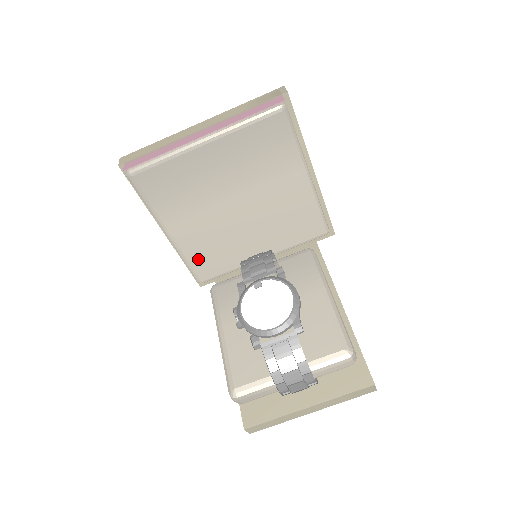
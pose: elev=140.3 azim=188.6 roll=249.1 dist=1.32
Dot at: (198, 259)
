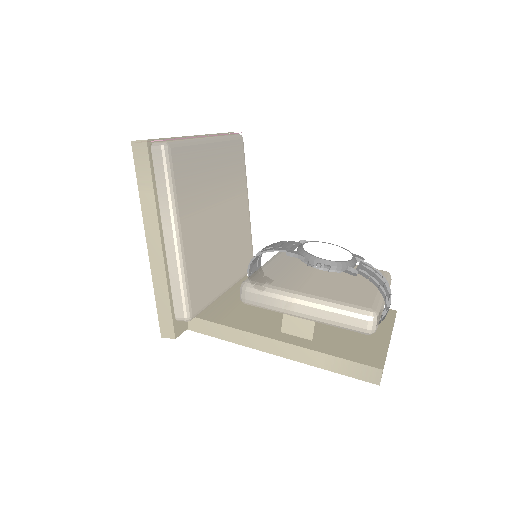
Dot at: (194, 279)
